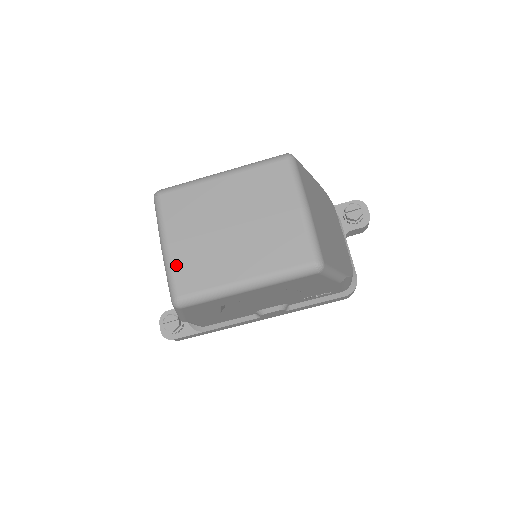
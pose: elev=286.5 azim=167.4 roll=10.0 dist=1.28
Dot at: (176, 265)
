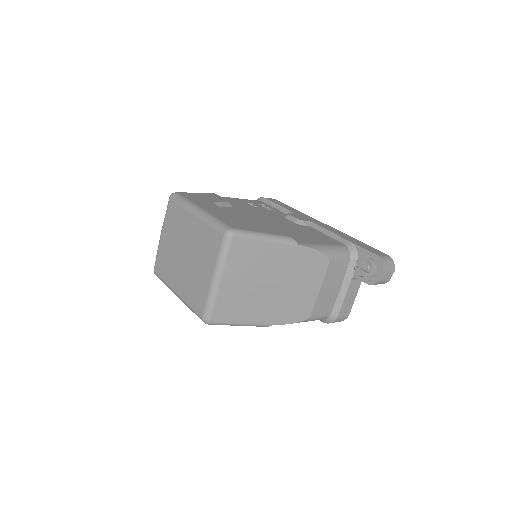
Dot at: (159, 252)
